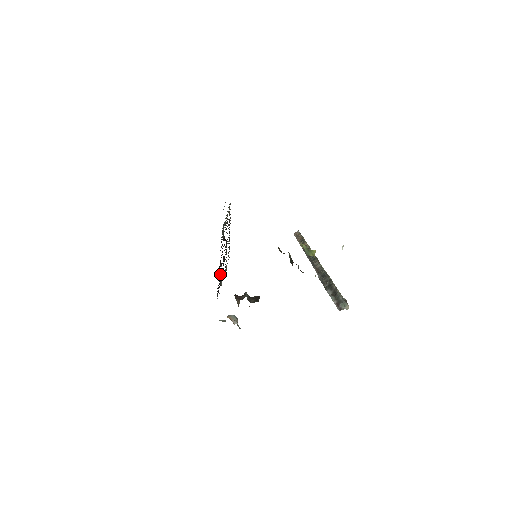
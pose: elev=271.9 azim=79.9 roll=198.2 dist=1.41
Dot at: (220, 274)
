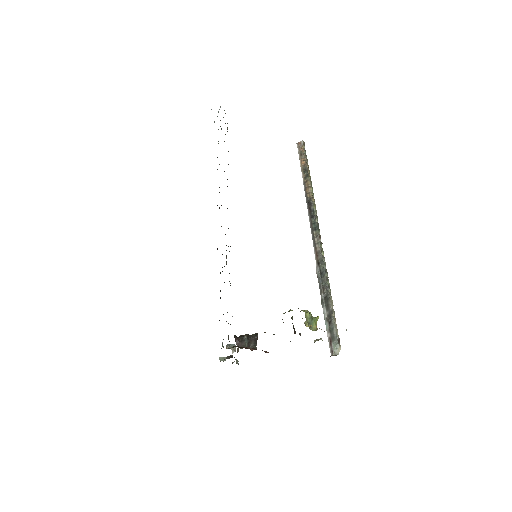
Dot at: occluded
